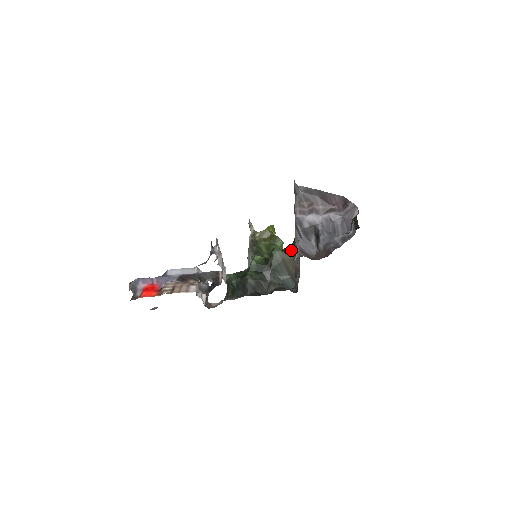
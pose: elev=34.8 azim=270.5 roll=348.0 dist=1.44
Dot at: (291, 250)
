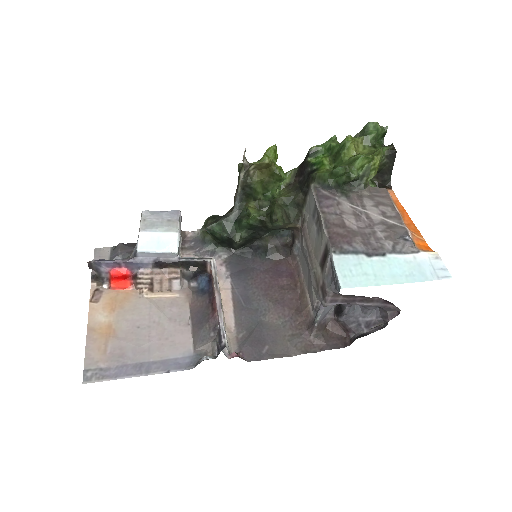
Dot at: (296, 206)
